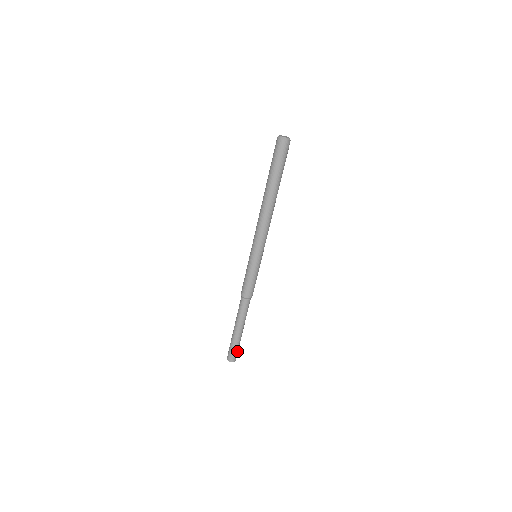
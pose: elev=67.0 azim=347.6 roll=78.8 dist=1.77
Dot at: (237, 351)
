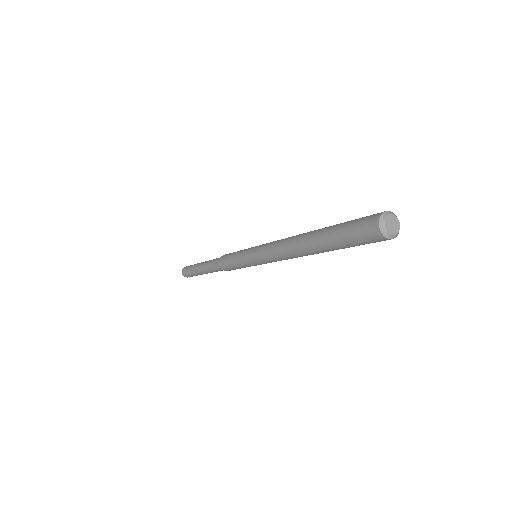
Dot at: occluded
